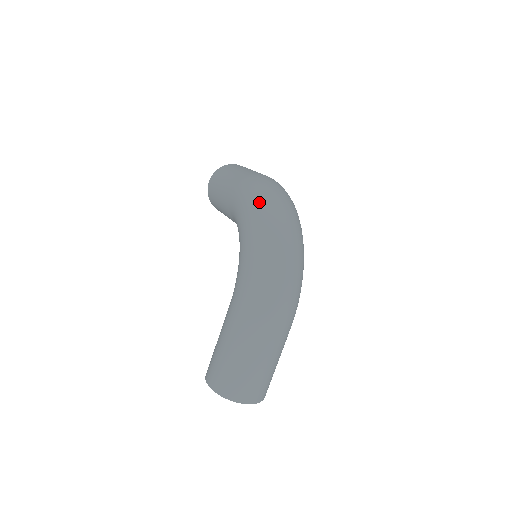
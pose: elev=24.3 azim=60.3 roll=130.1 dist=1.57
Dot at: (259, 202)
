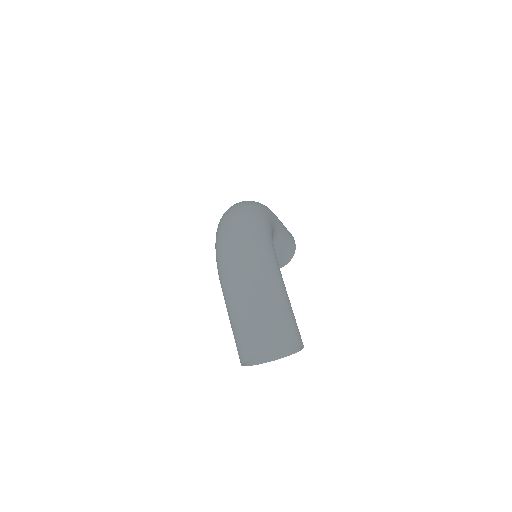
Dot at: occluded
